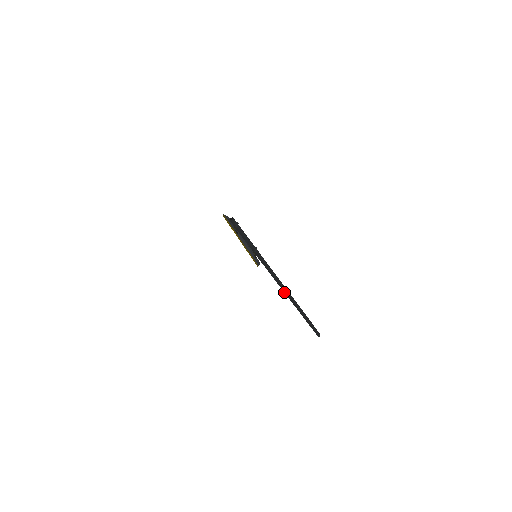
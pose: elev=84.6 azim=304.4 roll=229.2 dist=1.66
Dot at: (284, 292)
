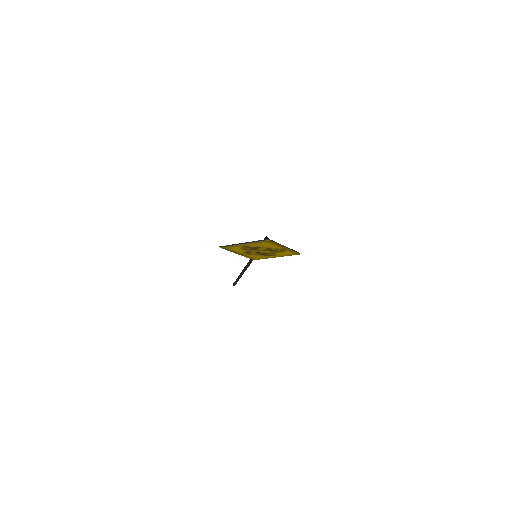
Dot at: occluded
